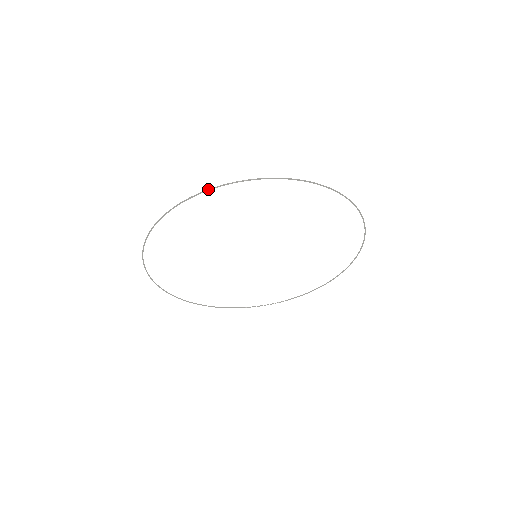
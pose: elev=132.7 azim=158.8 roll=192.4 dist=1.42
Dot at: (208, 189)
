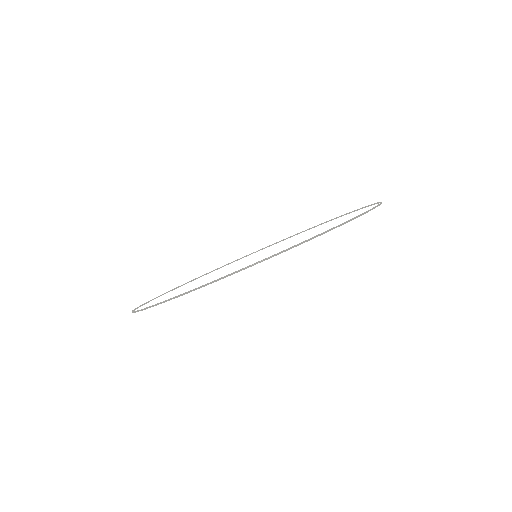
Dot at: (346, 222)
